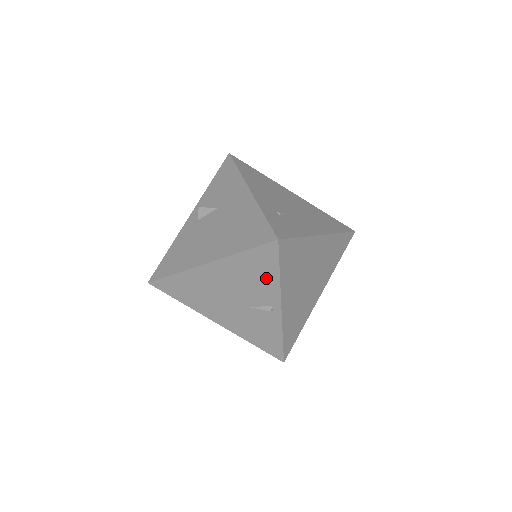
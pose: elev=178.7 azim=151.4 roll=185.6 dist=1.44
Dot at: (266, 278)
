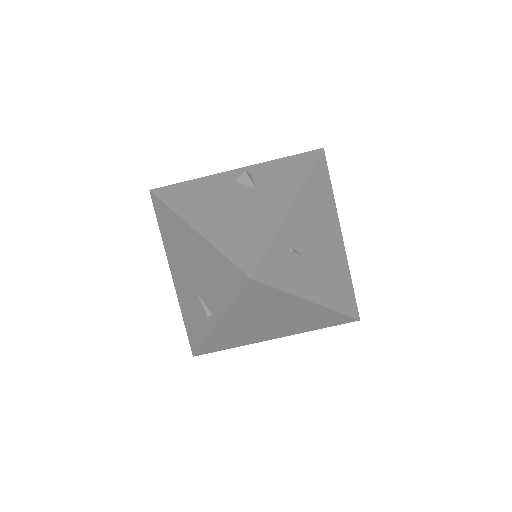
Dot at: (223, 292)
